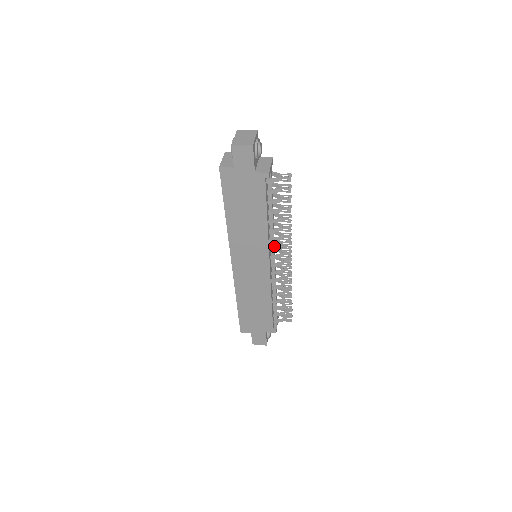
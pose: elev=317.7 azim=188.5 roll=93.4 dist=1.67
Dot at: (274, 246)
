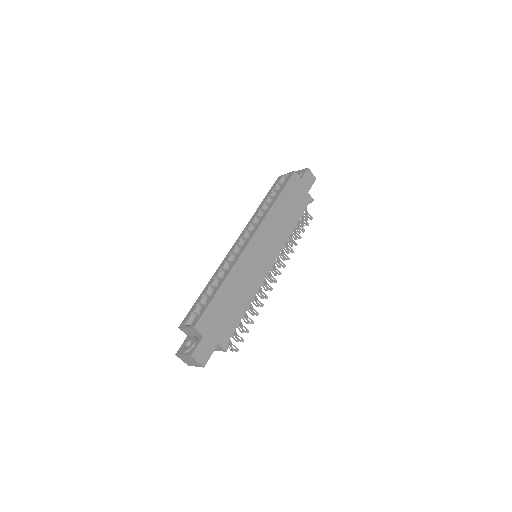
Dot at: occluded
